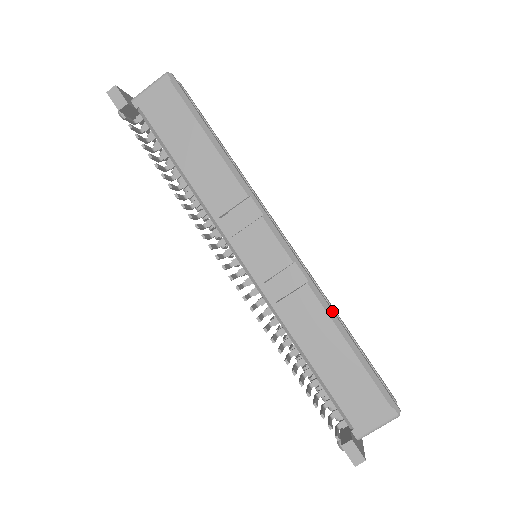
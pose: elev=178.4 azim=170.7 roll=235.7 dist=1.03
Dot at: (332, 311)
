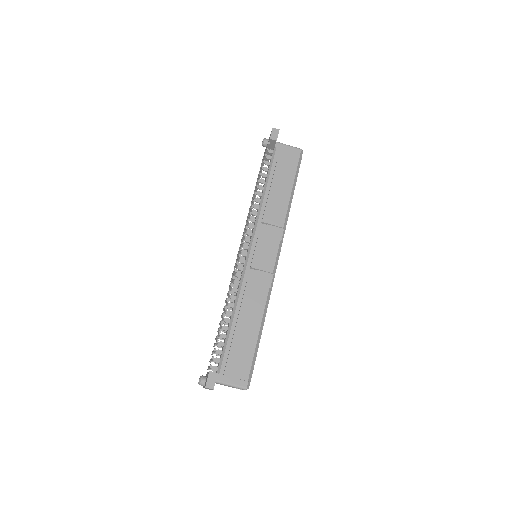
Dot at: occluded
